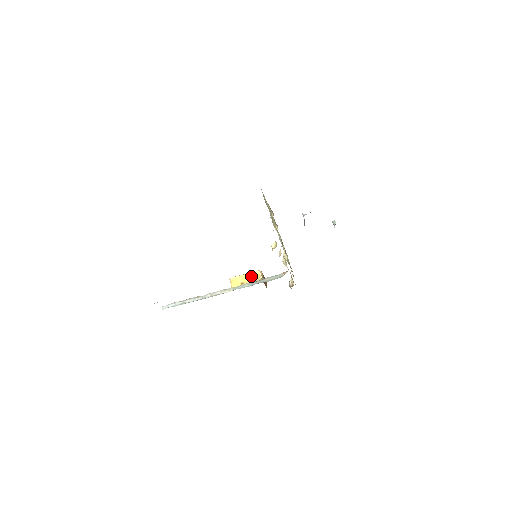
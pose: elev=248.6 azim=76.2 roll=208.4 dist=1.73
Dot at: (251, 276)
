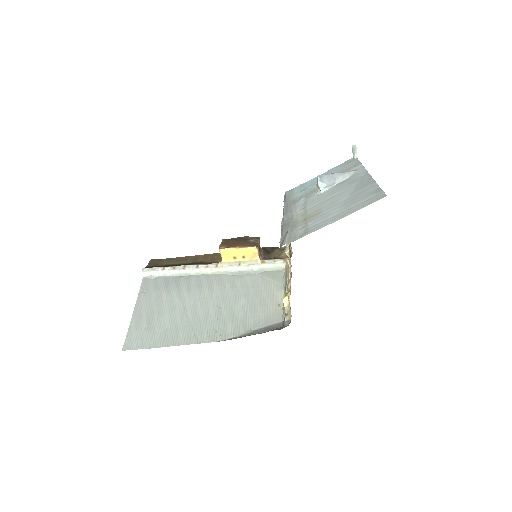
Dot at: (245, 253)
